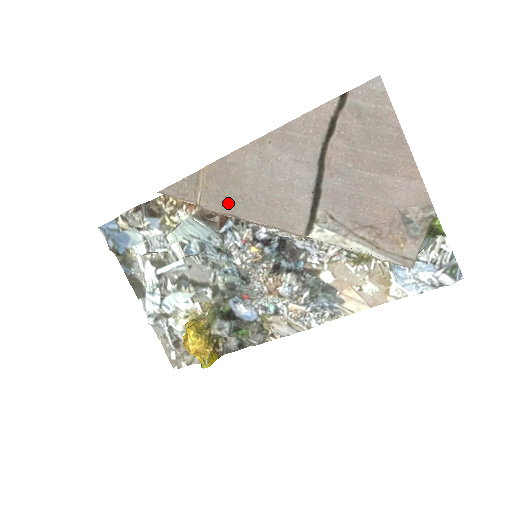
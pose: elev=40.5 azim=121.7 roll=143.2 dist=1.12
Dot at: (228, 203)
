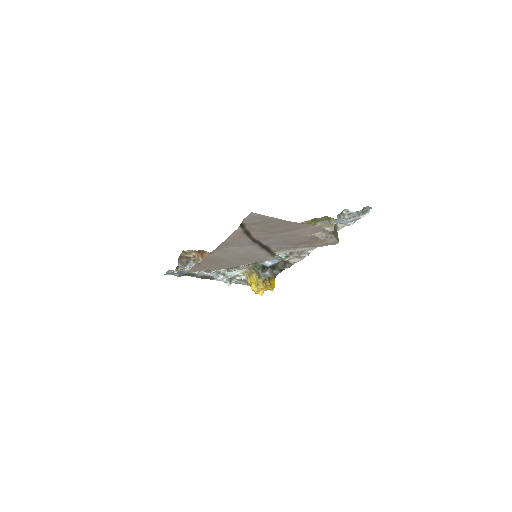
Dot at: (225, 266)
